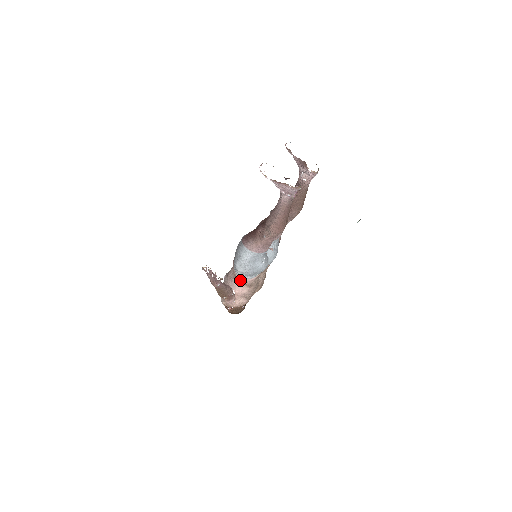
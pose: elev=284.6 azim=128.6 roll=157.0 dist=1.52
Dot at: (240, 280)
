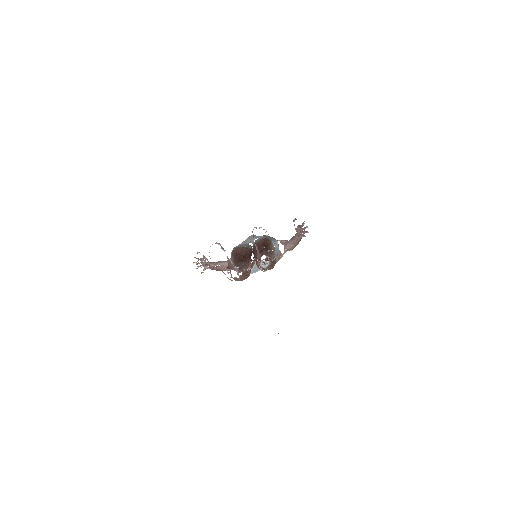
Dot at: occluded
